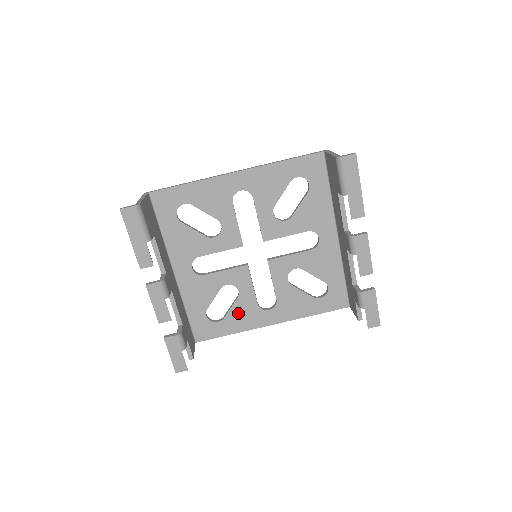
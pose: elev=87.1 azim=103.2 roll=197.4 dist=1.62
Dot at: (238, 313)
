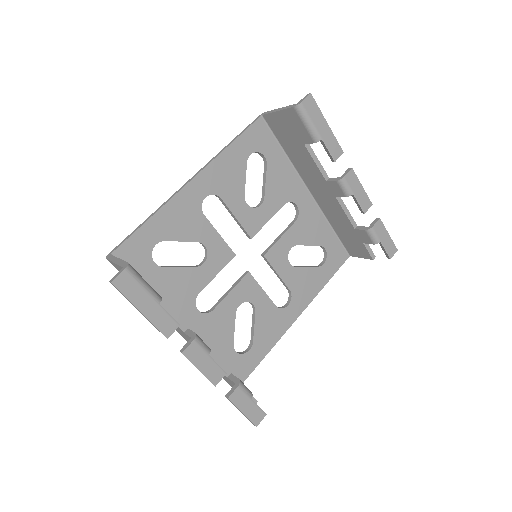
Dot at: (263, 328)
